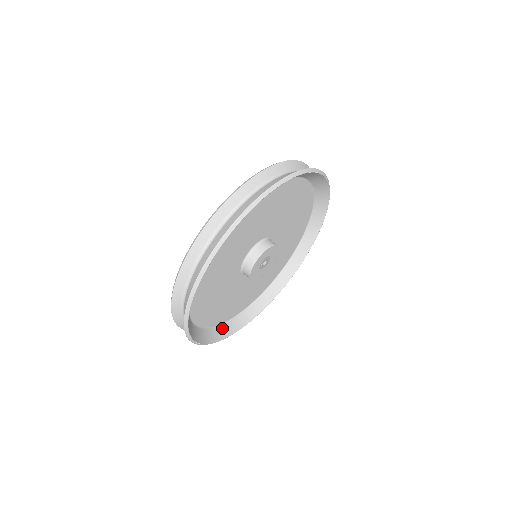
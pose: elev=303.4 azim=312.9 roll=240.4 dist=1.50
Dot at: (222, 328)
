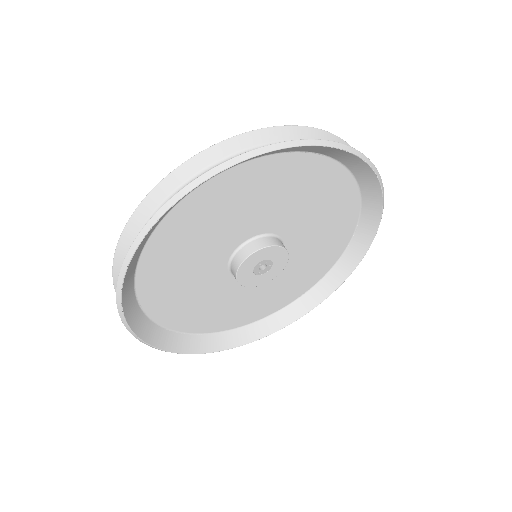
Dot at: (149, 325)
